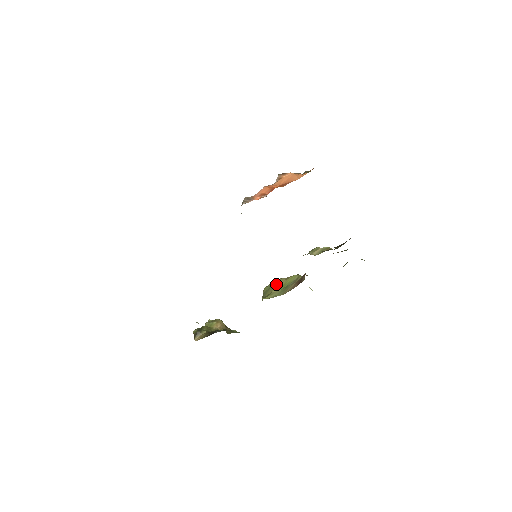
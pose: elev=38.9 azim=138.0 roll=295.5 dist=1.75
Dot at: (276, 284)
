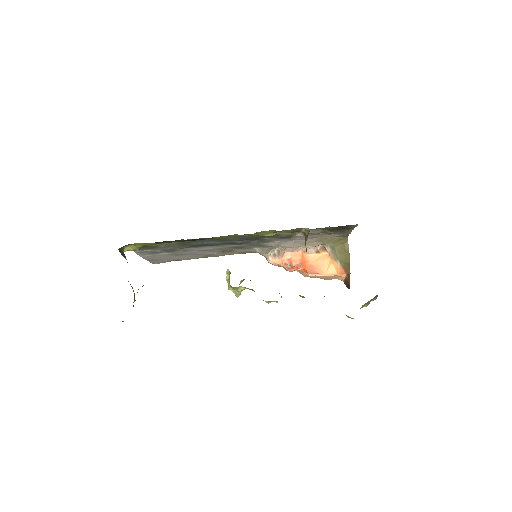
Dot at: occluded
